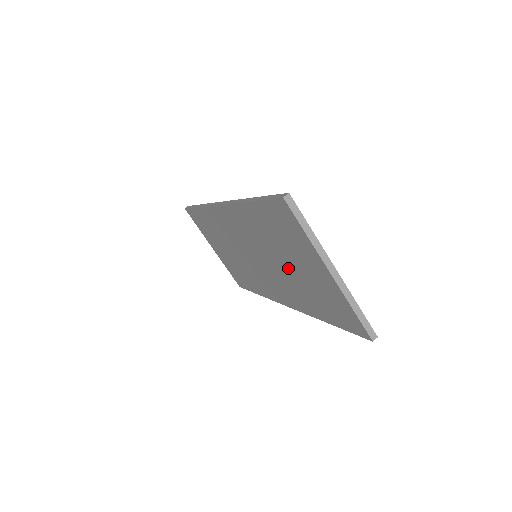
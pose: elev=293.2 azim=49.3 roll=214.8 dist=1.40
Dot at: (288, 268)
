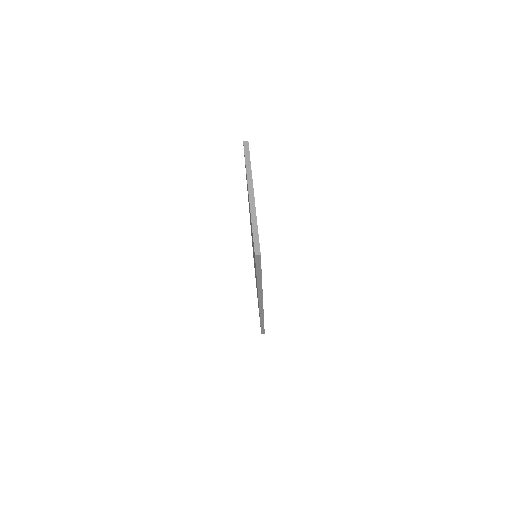
Dot at: occluded
